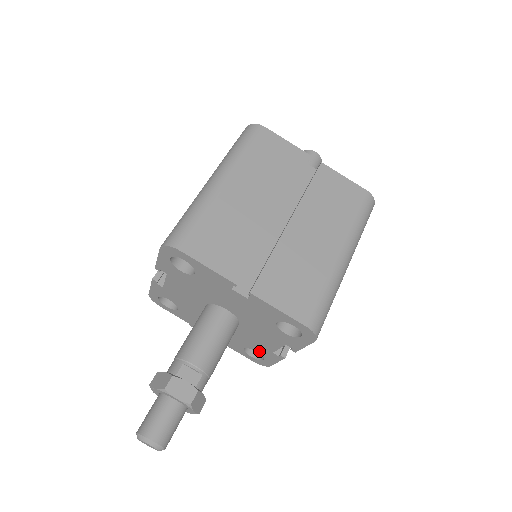
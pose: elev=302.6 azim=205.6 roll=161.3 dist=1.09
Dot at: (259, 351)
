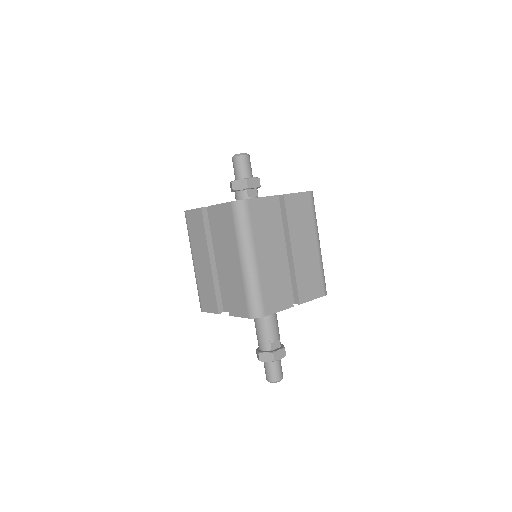
Dot at: occluded
